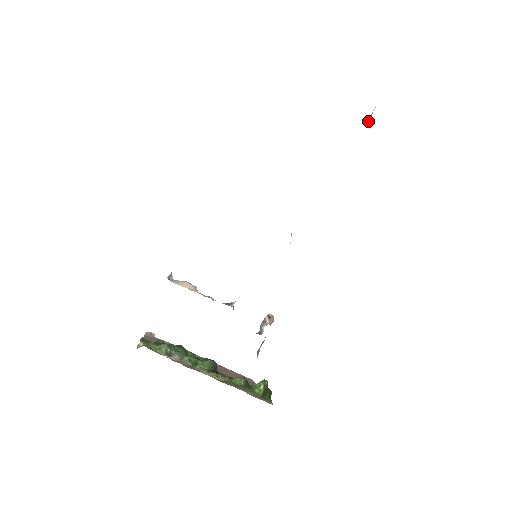
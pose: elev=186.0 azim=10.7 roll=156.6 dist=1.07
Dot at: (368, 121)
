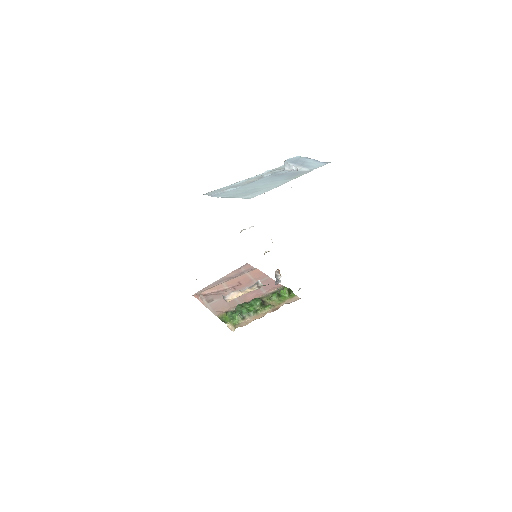
Dot at: (287, 166)
